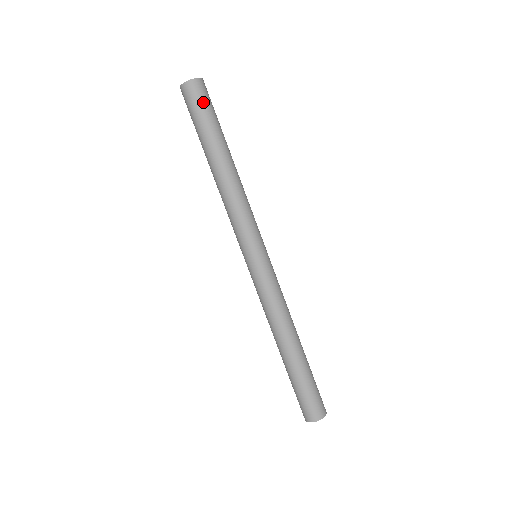
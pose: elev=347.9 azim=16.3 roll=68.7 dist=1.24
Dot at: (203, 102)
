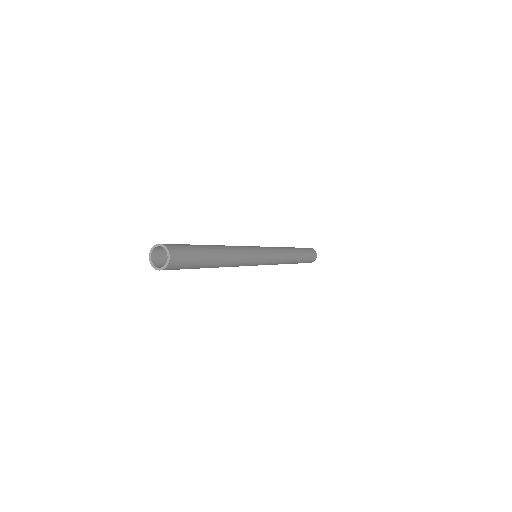
Dot at: (186, 259)
